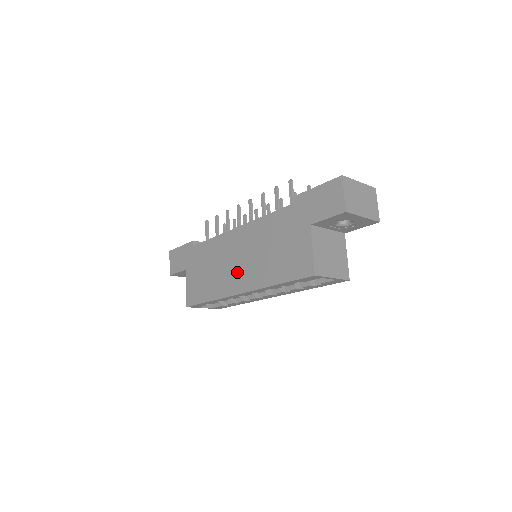
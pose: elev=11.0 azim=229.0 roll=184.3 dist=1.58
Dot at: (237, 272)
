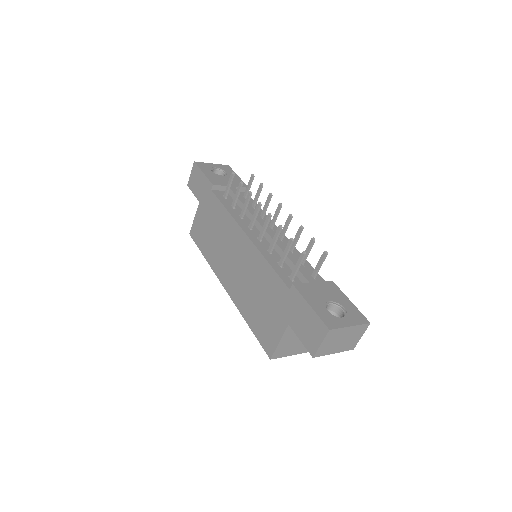
Dot at: (229, 269)
